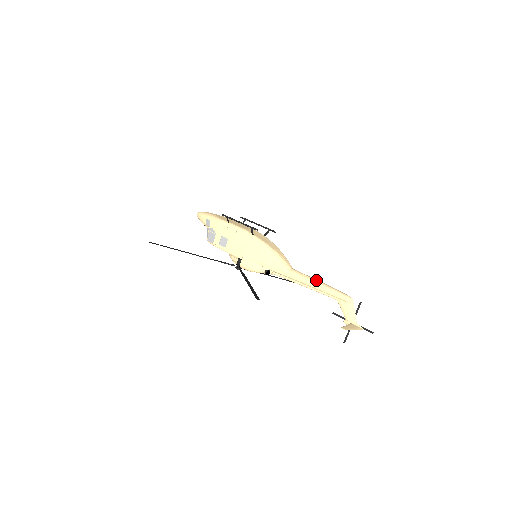
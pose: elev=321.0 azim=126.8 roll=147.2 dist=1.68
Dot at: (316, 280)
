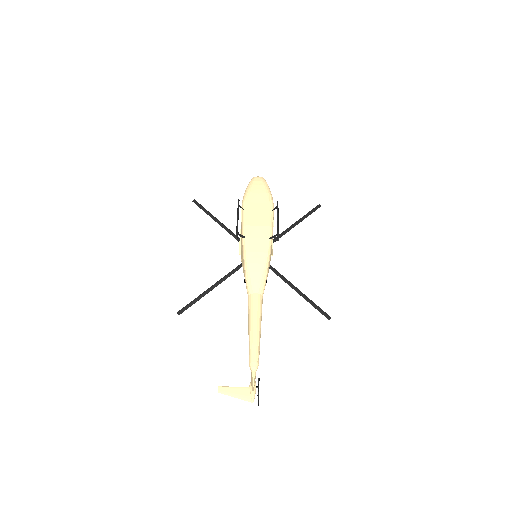
Dot at: (253, 323)
